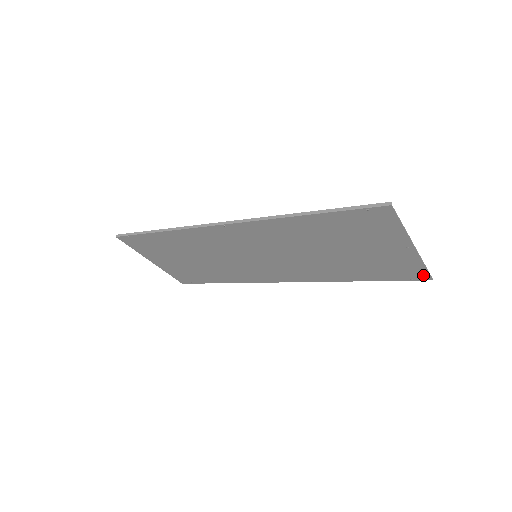
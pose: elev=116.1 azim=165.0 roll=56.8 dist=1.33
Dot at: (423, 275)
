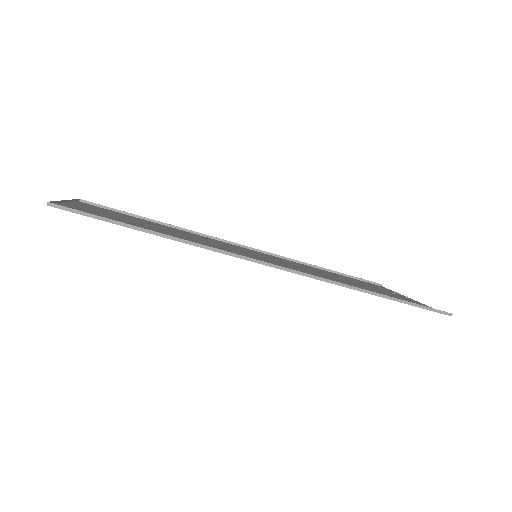
Dot at: (382, 287)
